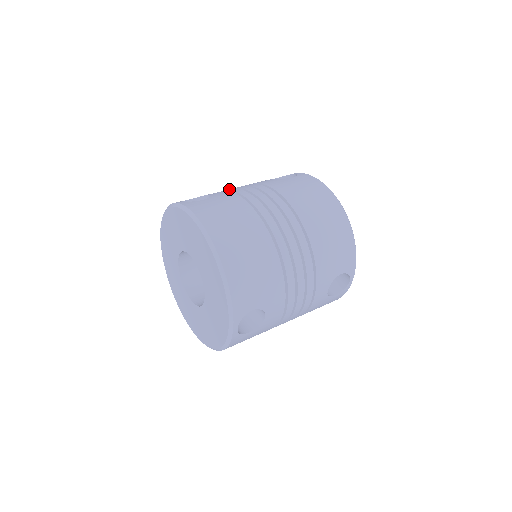
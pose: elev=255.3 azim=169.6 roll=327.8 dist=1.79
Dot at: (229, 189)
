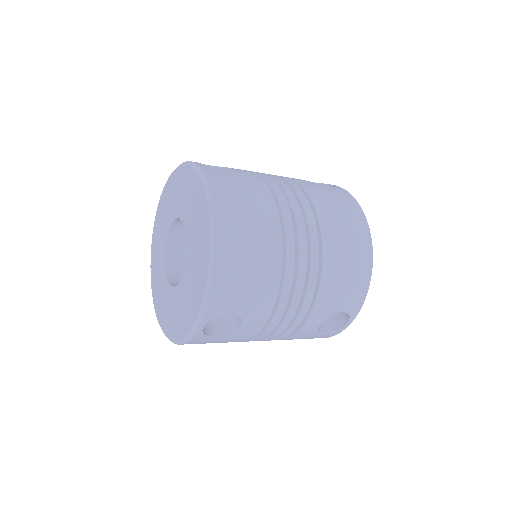
Dot at: occluded
